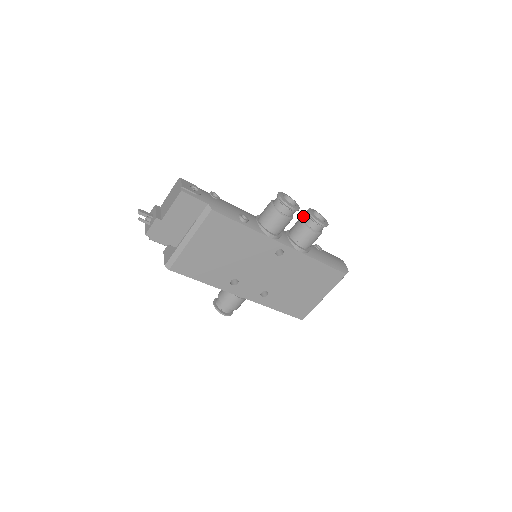
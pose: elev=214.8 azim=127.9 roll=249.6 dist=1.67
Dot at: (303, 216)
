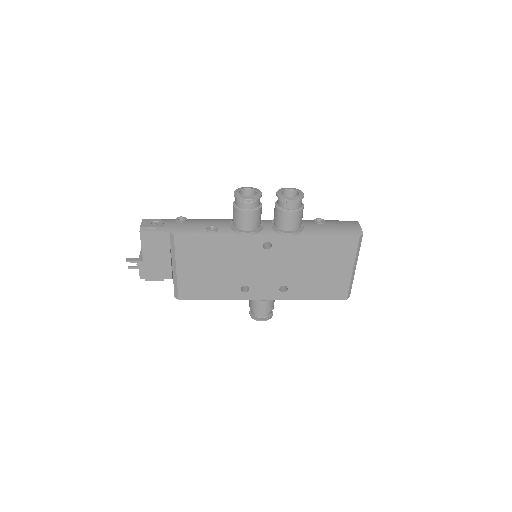
Dot at: occluded
